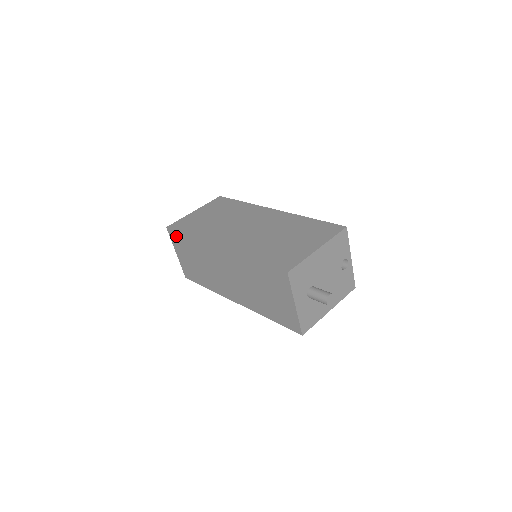
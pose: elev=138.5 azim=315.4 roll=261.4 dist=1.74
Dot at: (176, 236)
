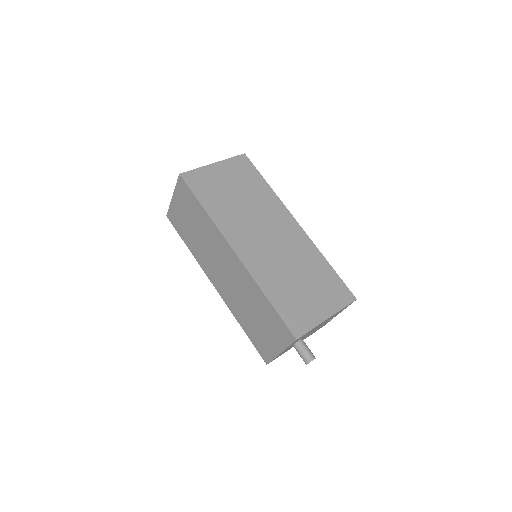
Dot at: (186, 191)
